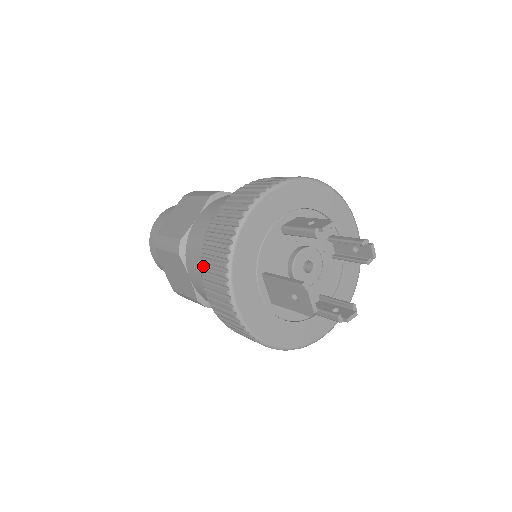
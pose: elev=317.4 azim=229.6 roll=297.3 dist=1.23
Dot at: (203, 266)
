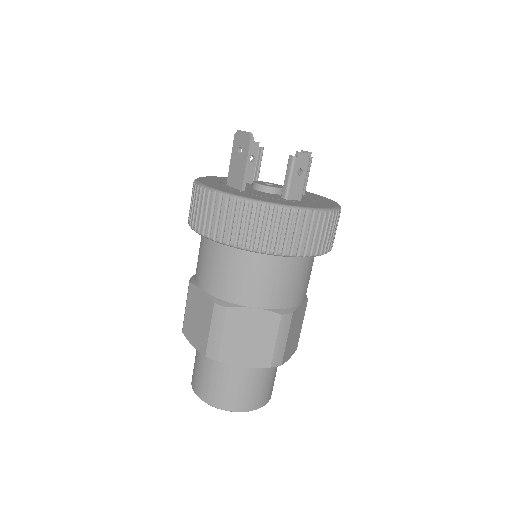
Dot at: (188, 219)
